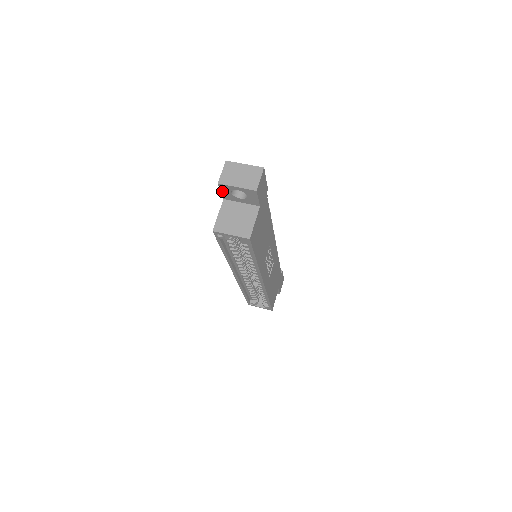
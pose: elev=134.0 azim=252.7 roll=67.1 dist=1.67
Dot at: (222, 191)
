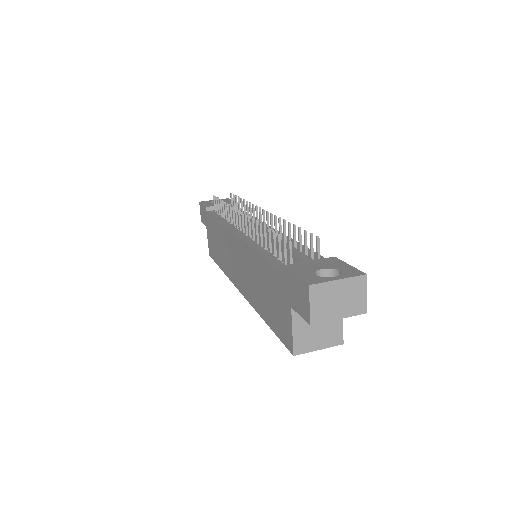
Dot at: (303, 316)
